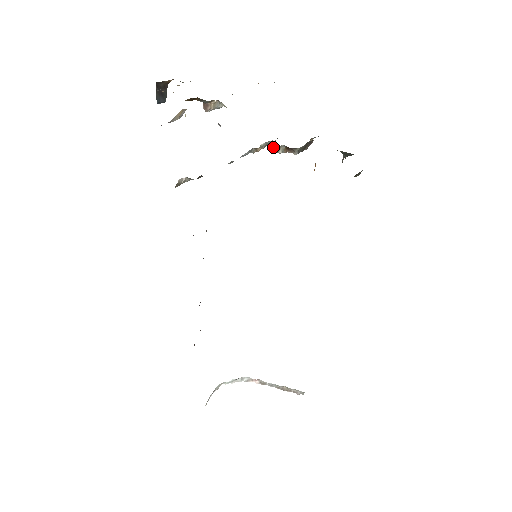
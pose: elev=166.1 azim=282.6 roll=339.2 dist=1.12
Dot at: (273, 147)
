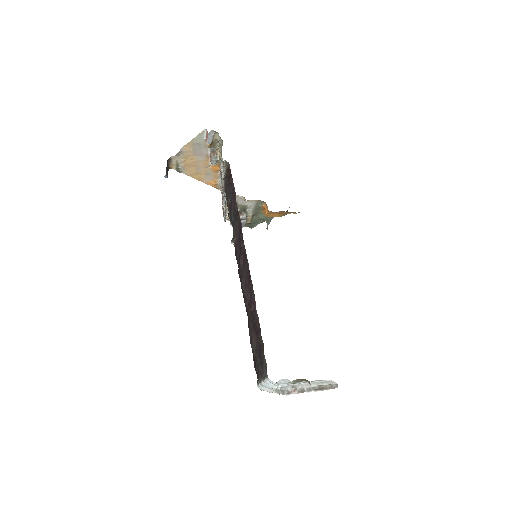
Dot at: occluded
